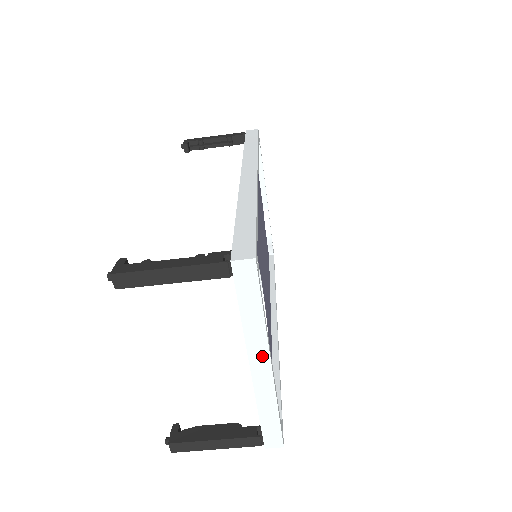
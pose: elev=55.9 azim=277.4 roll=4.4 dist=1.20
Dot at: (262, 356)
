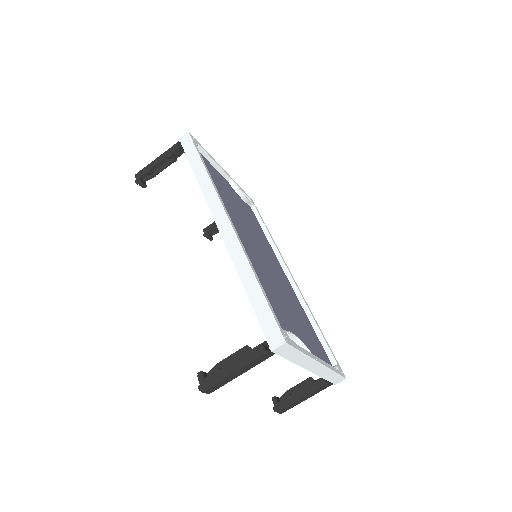
Dot at: (313, 364)
